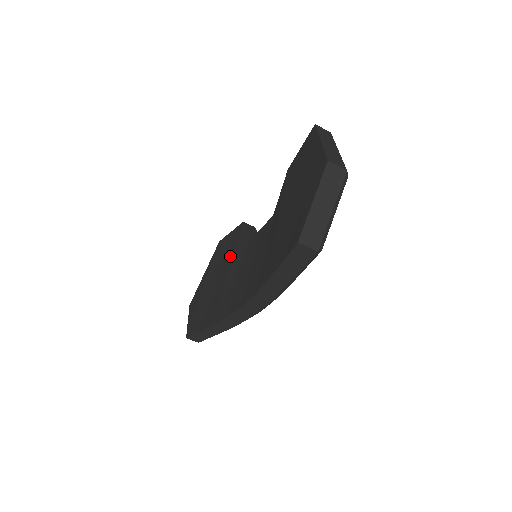
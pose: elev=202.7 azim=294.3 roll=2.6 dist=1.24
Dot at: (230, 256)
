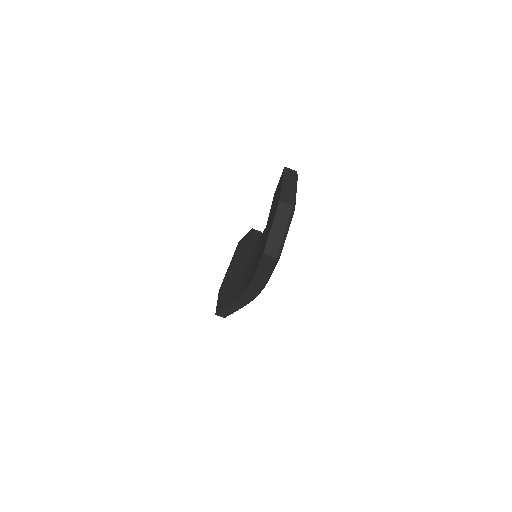
Dot at: (243, 255)
